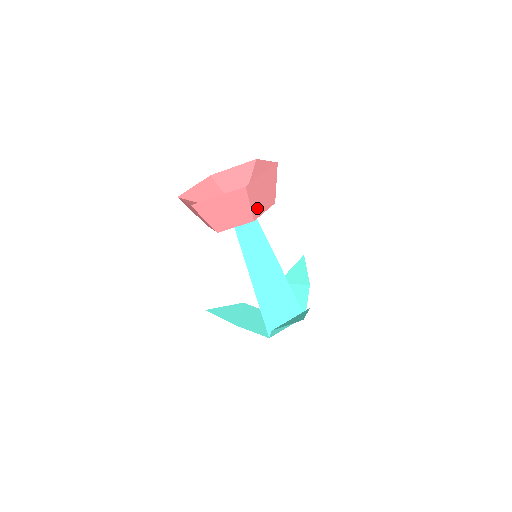
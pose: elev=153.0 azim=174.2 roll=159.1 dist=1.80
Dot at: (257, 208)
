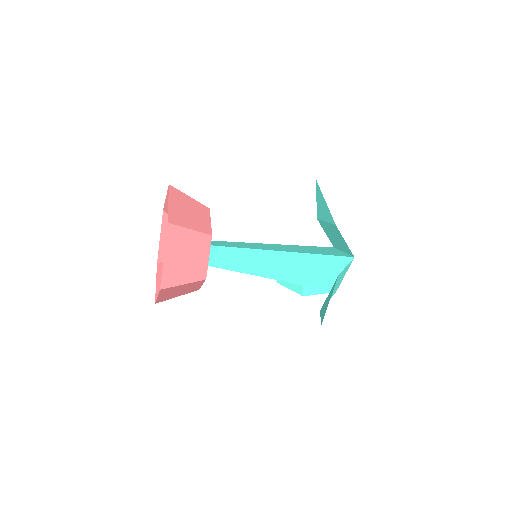
Dot at: (196, 271)
